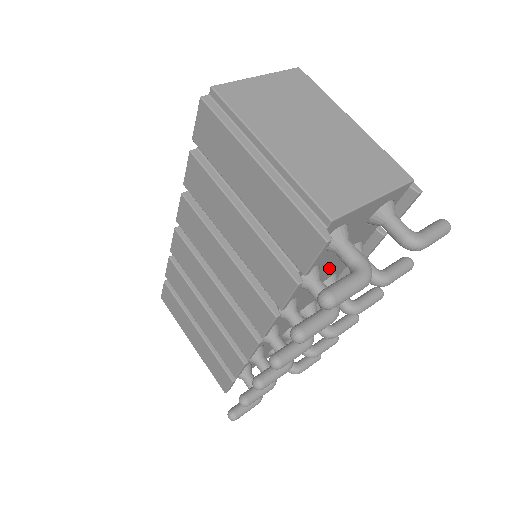
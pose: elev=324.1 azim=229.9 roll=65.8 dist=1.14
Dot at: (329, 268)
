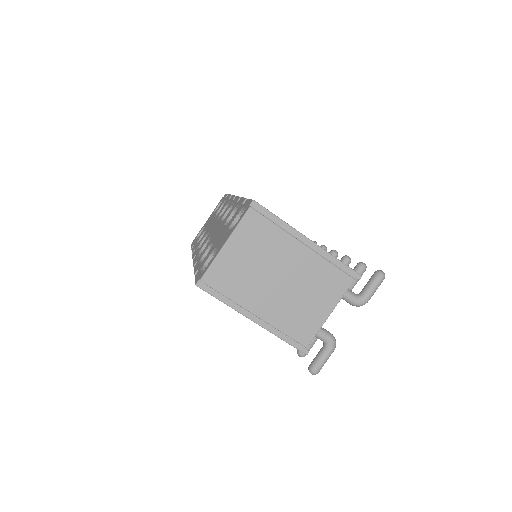
Dot at: occluded
